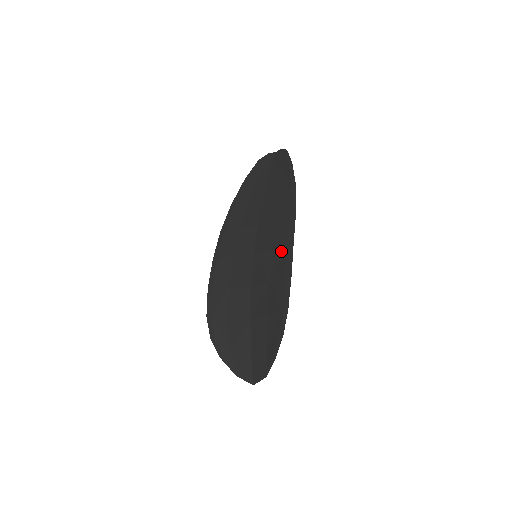
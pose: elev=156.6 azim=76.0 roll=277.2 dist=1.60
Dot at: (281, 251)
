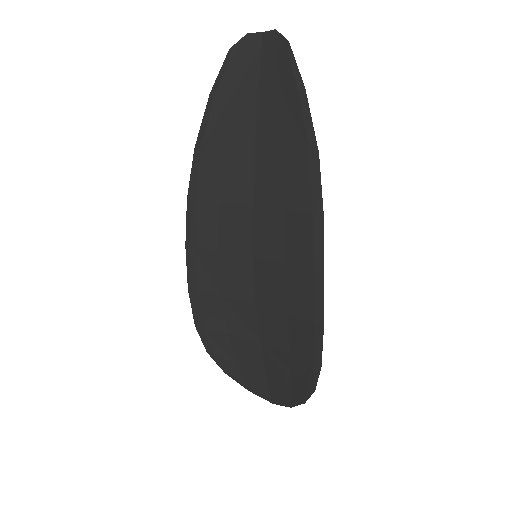
Dot at: (302, 276)
